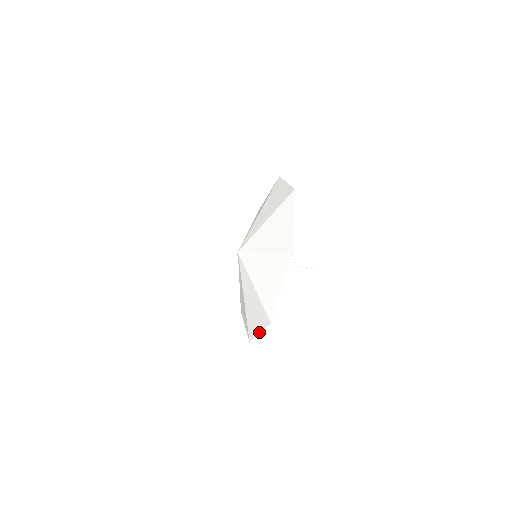
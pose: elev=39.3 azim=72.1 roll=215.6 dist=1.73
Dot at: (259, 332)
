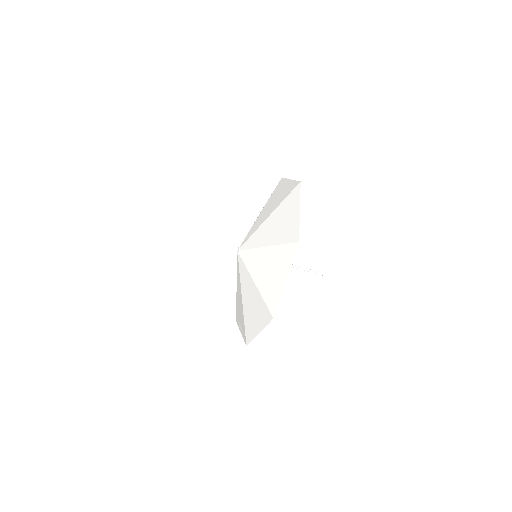
Dot at: (285, 280)
